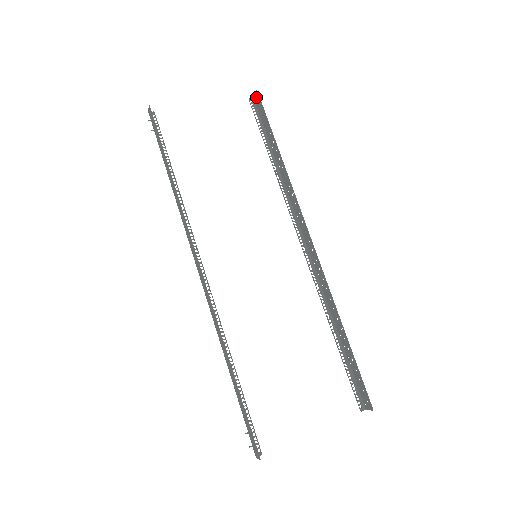
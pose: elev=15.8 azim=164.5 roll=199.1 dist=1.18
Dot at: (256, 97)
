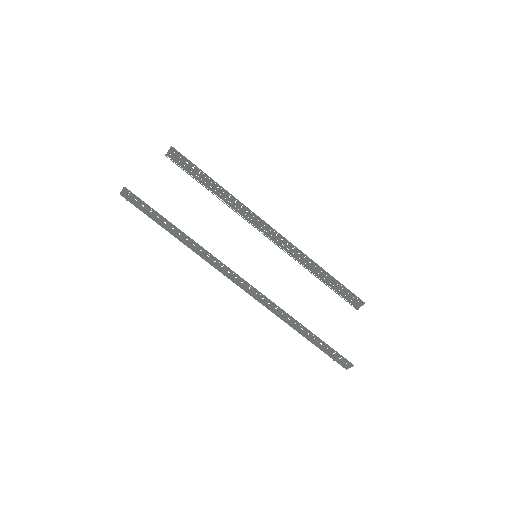
Dot at: (172, 152)
